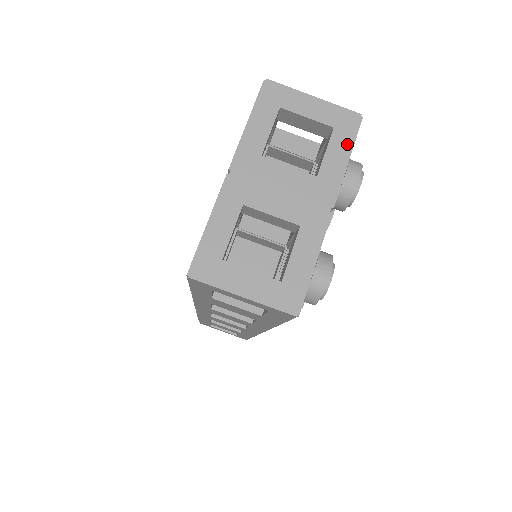
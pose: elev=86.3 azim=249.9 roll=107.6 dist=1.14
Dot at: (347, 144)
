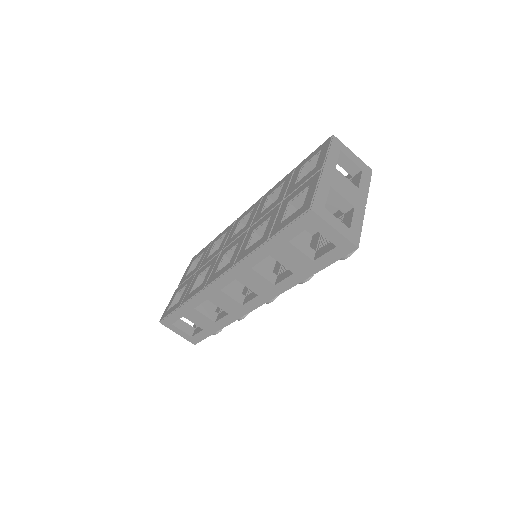
Dot at: (368, 180)
